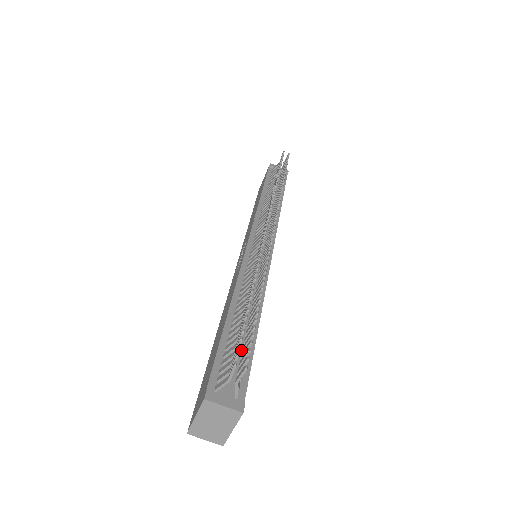
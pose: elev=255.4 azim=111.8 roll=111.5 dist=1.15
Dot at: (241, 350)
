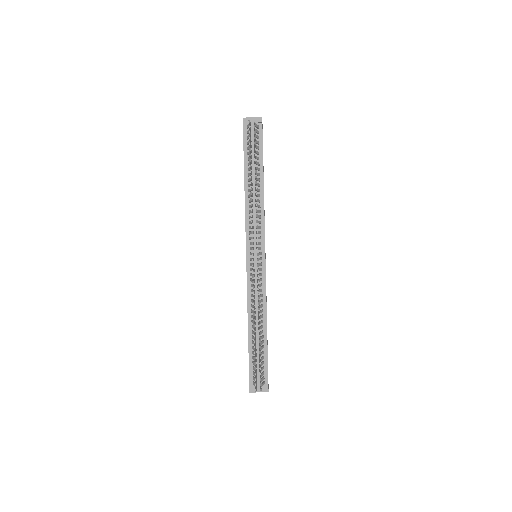
Dot at: (261, 355)
